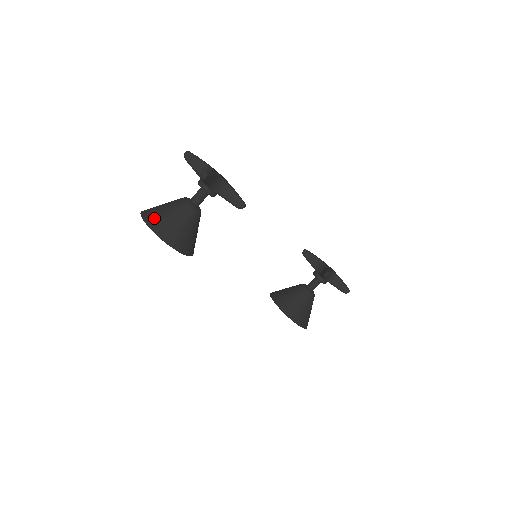
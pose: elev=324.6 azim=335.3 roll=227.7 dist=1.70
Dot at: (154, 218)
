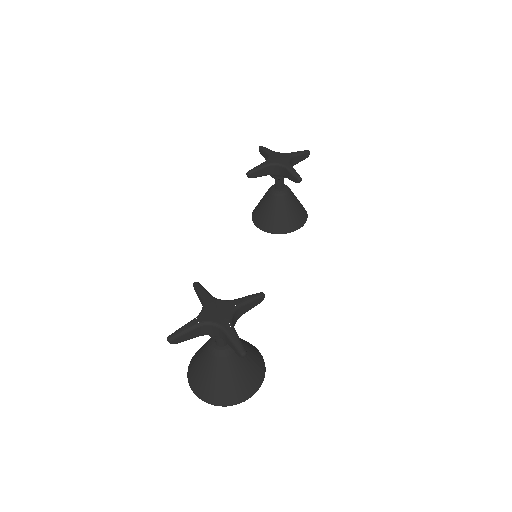
Dot at: (226, 396)
